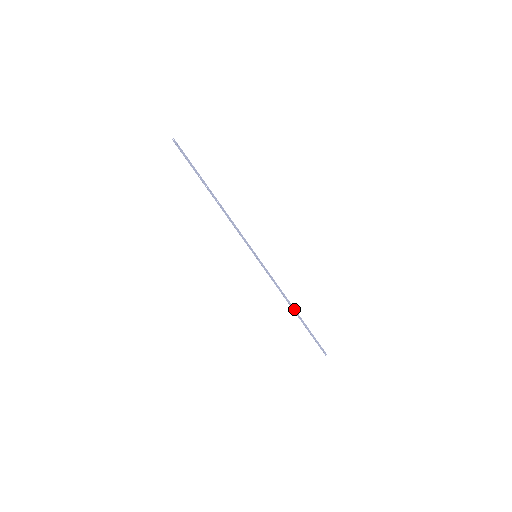
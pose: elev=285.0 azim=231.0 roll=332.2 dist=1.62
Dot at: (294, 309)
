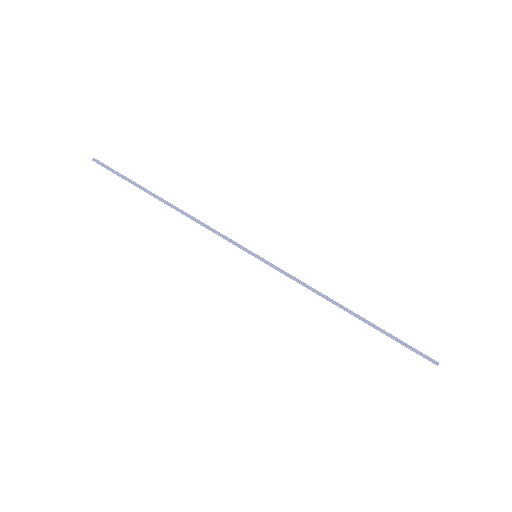
Dot at: (348, 310)
